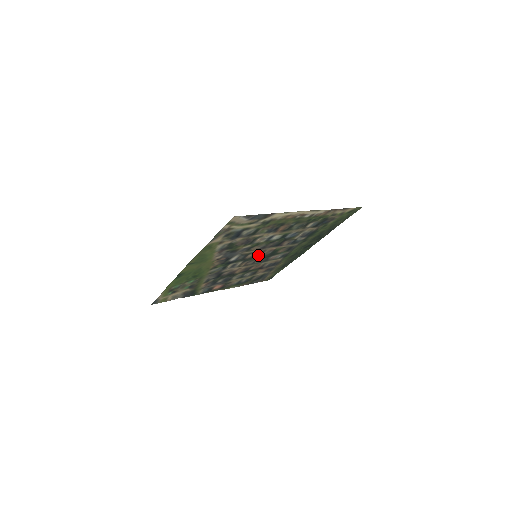
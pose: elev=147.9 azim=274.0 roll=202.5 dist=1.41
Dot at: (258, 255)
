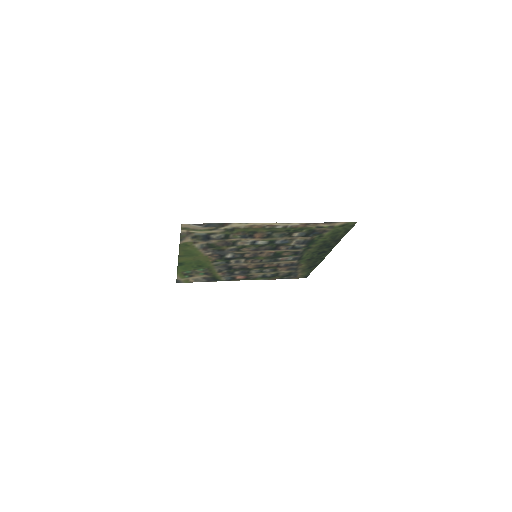
Dot at: (259, 255)
